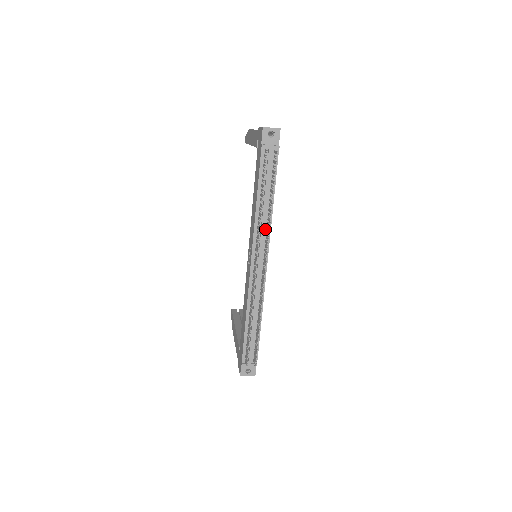
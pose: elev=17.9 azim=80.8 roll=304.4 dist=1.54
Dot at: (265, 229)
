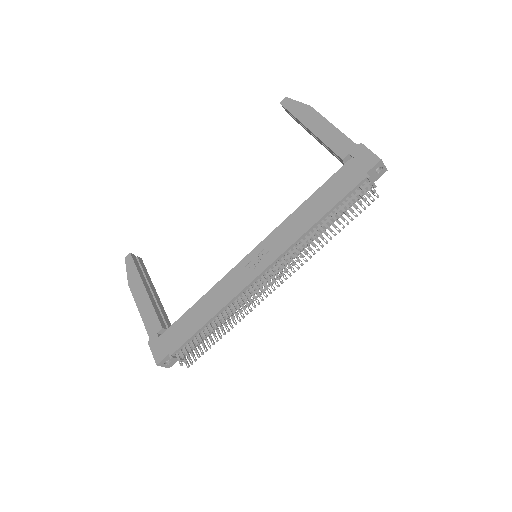
Dot at: occluded
